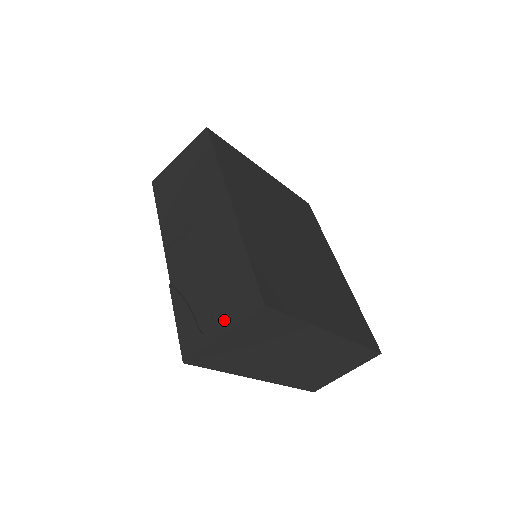
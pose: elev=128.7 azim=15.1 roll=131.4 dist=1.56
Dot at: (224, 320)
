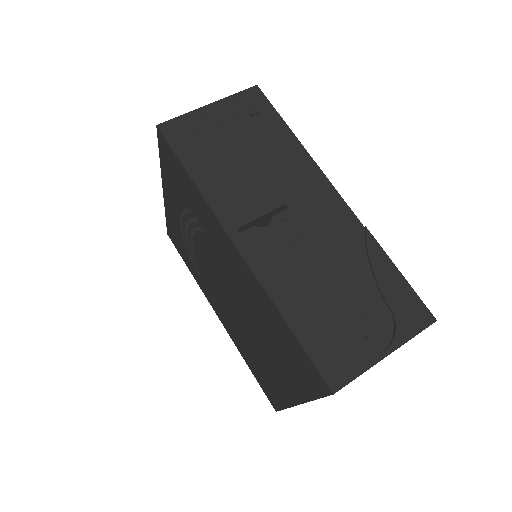
Dot at: (381, 337)
